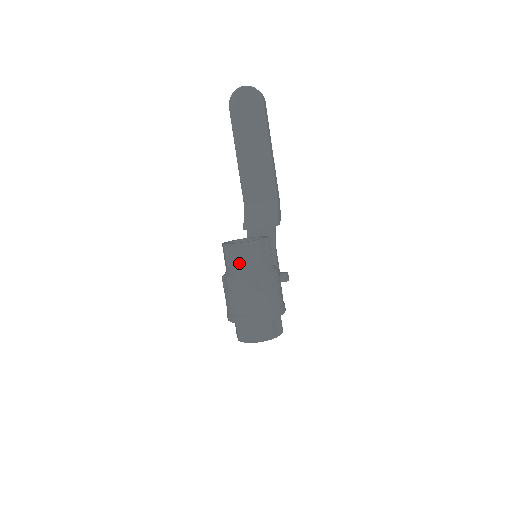
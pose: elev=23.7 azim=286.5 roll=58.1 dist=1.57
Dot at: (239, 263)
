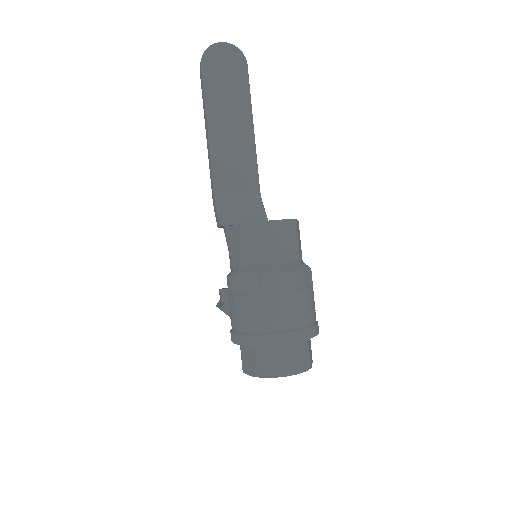
Dot at: (271, 250)
